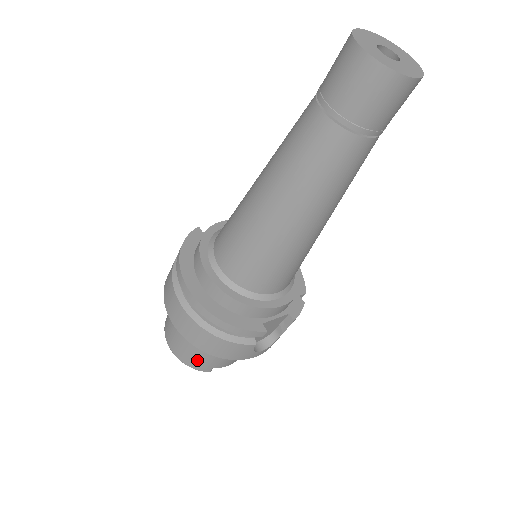
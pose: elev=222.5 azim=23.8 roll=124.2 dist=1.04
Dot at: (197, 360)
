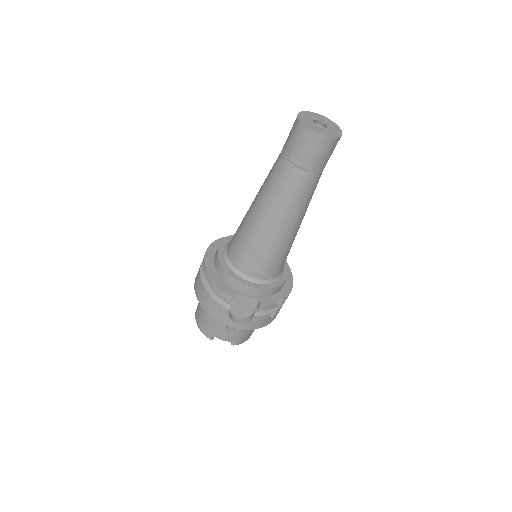
Dot at: (203, 322)
